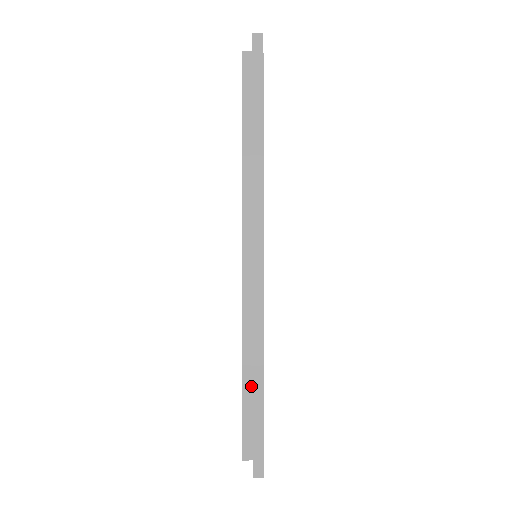
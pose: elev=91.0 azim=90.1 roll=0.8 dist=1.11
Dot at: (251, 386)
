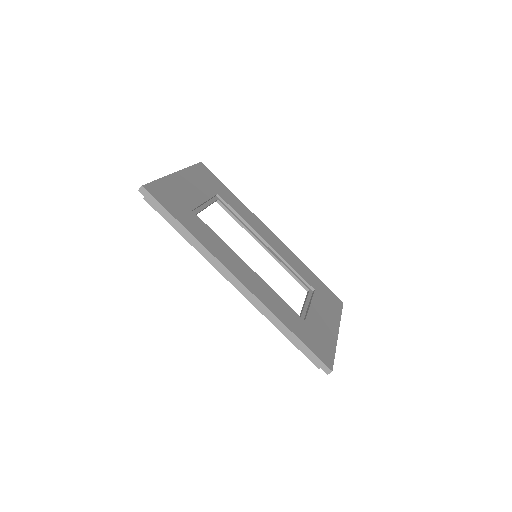
Dot at: occluded
